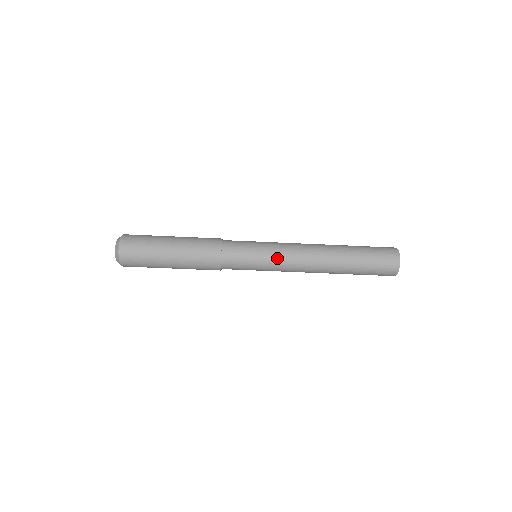
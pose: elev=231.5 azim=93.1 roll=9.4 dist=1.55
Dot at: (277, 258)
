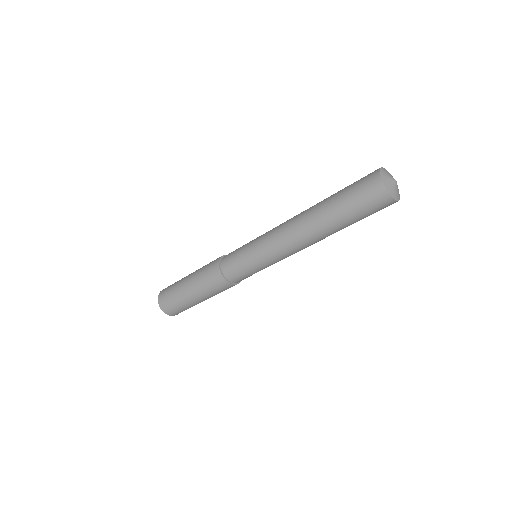
Dot at: (266, 255)
